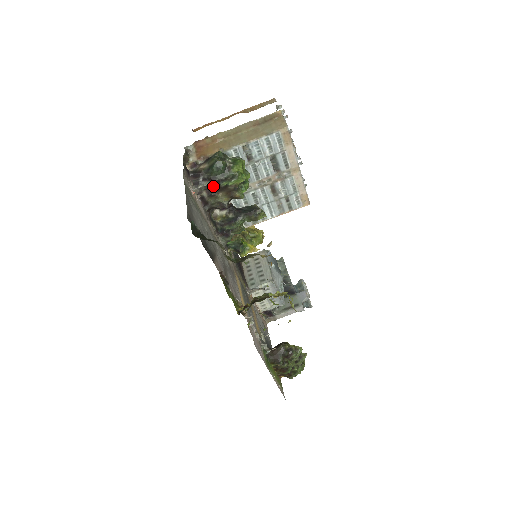
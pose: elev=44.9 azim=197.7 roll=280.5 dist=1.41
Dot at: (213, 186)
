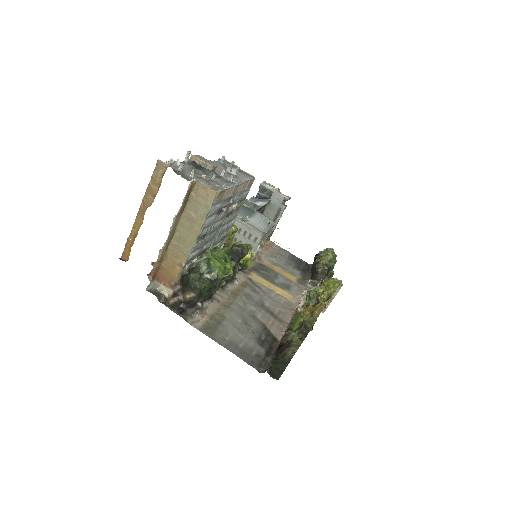
Dot at: occluded
